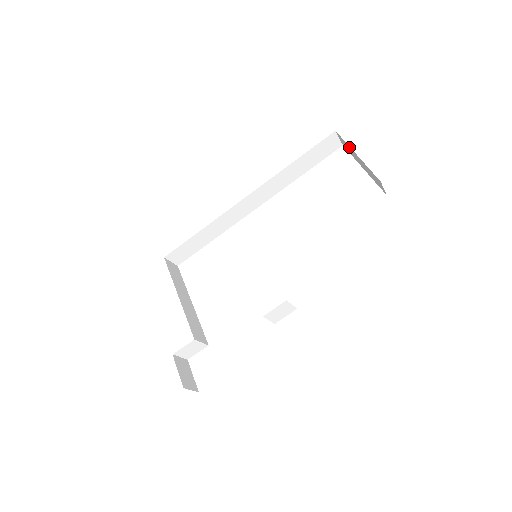
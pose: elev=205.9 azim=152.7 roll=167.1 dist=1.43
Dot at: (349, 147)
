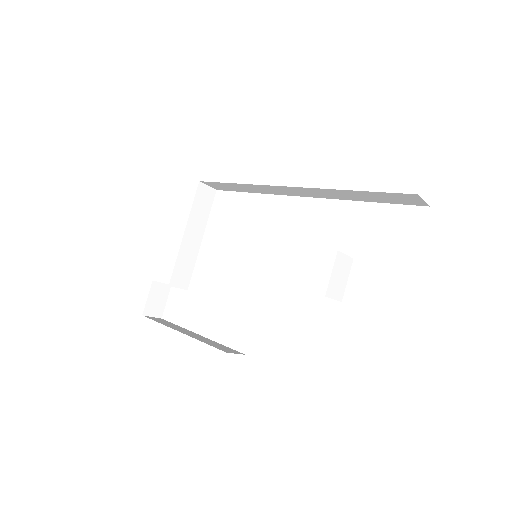
Dot at: occluded
